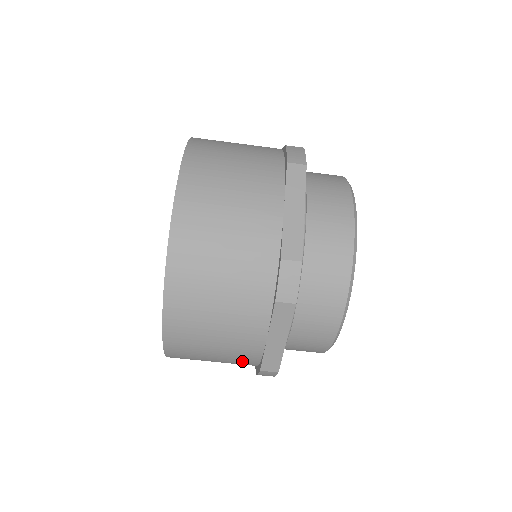
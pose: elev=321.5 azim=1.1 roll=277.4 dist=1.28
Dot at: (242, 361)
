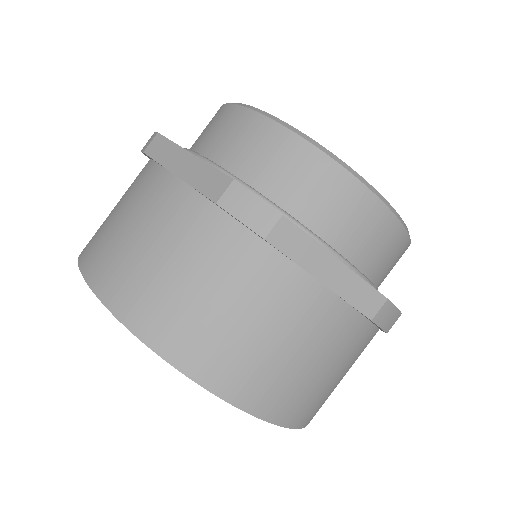
Dot at: occluded
